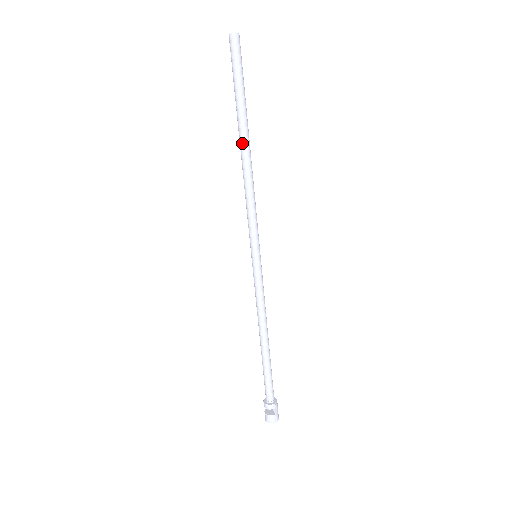
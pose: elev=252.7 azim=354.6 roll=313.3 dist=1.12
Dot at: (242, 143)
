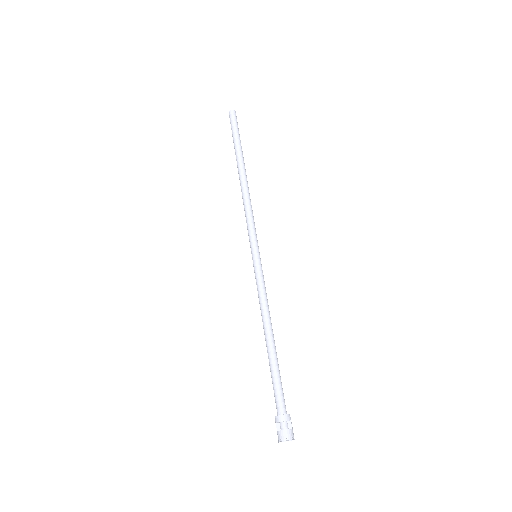
Dot at: (242, 170)
